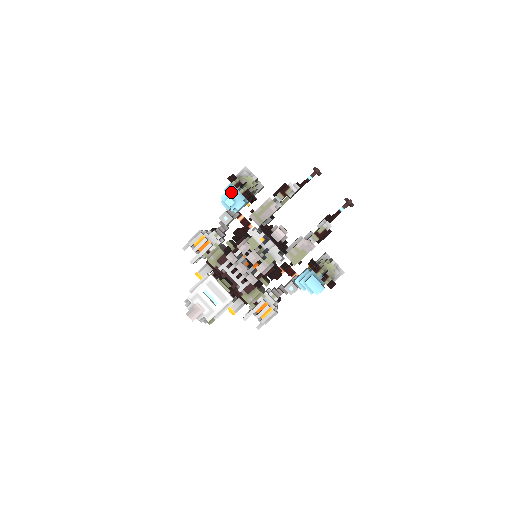
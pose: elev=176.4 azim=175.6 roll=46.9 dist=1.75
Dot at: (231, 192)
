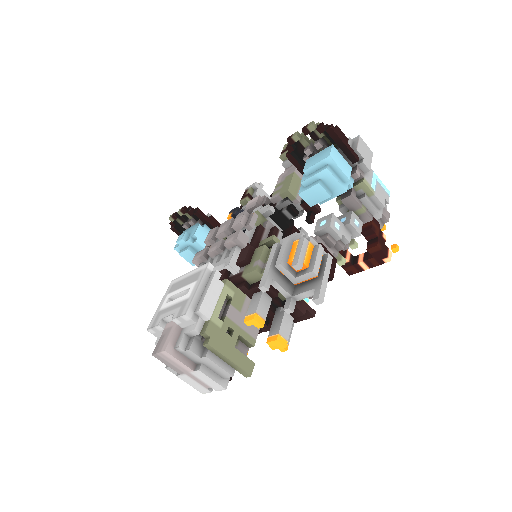
Dot at: occluded
